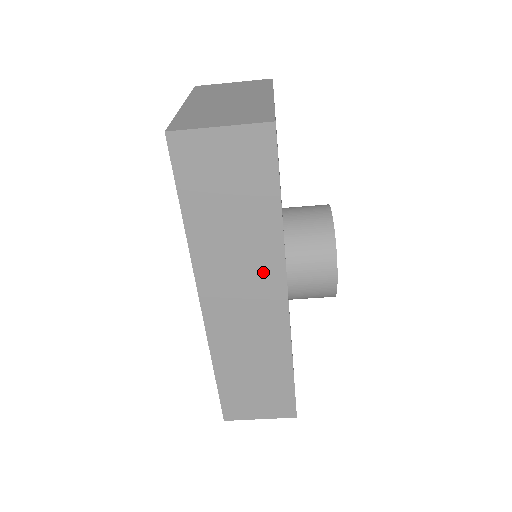
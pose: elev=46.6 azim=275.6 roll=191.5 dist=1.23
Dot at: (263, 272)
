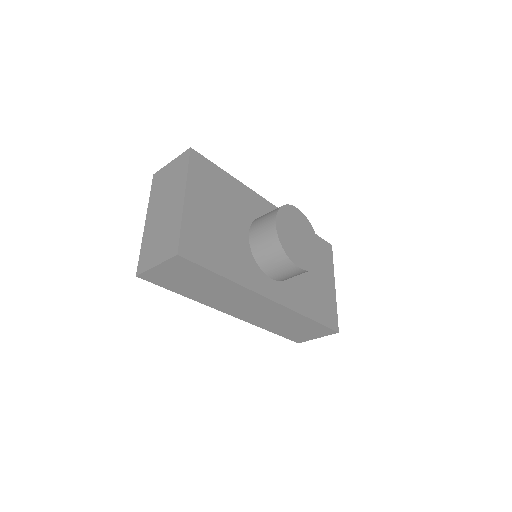
Dot at: (244, 296)
